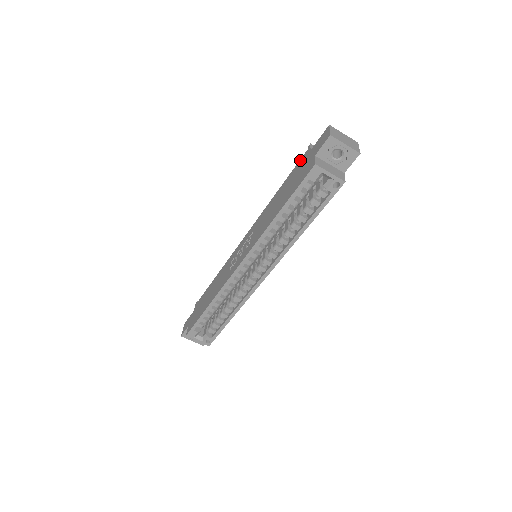
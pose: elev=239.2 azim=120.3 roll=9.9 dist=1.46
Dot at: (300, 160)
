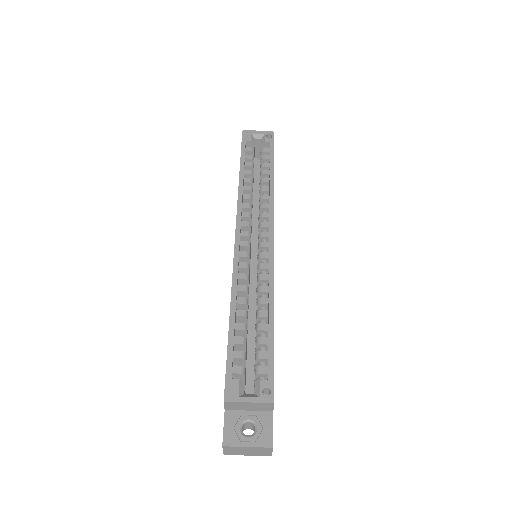
Dot at: occluded
